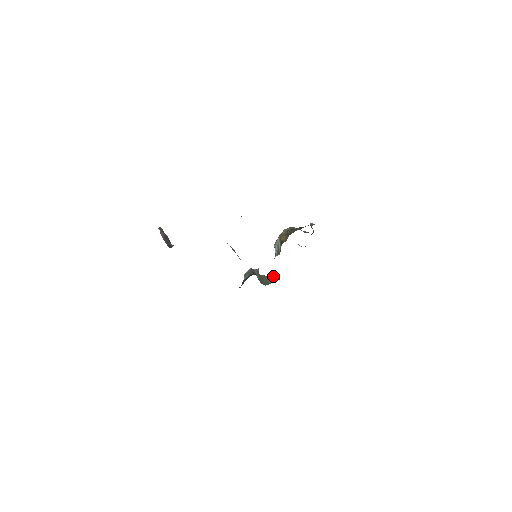
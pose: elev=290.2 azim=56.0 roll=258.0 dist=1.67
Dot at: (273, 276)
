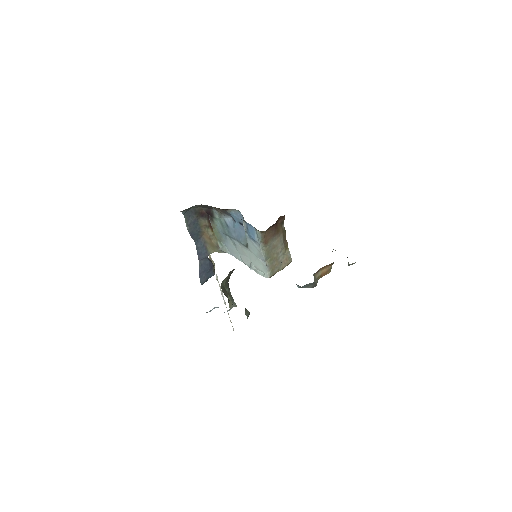
Dot at: occluded
